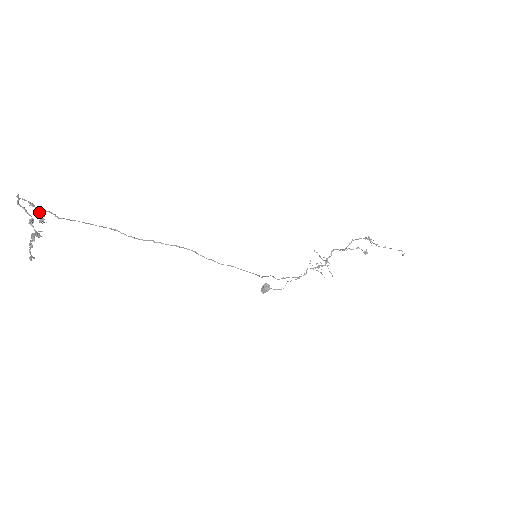
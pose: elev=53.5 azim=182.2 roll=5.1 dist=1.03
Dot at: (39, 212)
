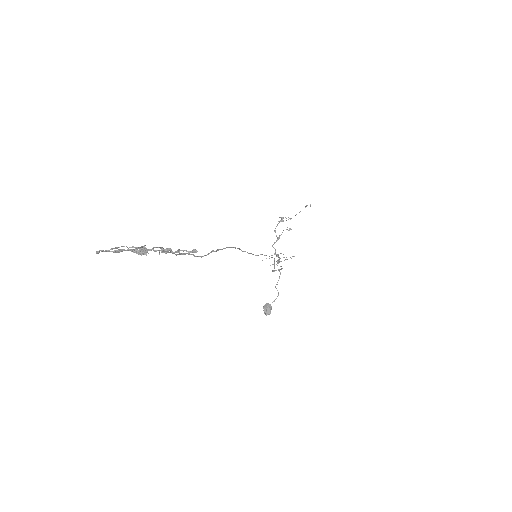
Dot at: (133, 250)
